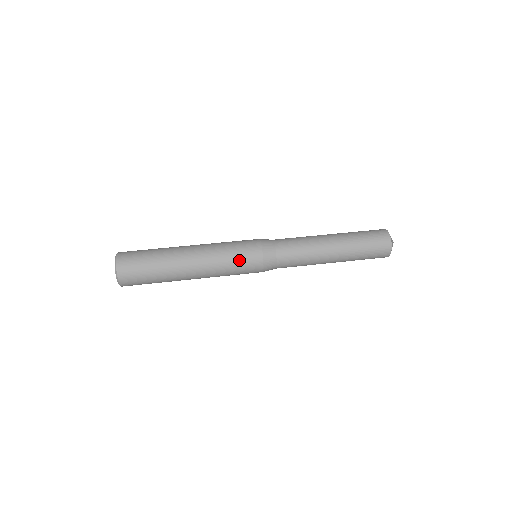
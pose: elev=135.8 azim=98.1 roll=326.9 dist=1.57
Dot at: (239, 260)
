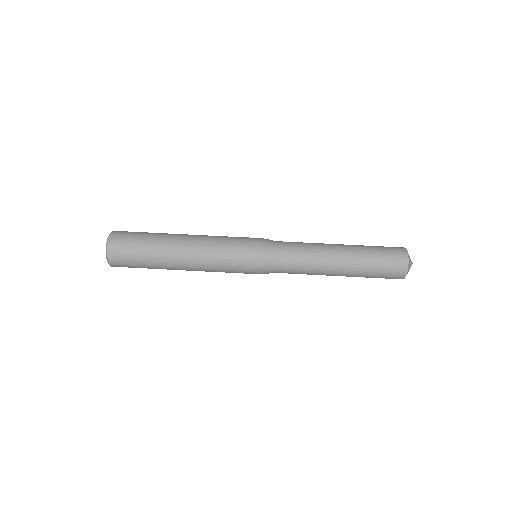
Dot at: (235, 265)
